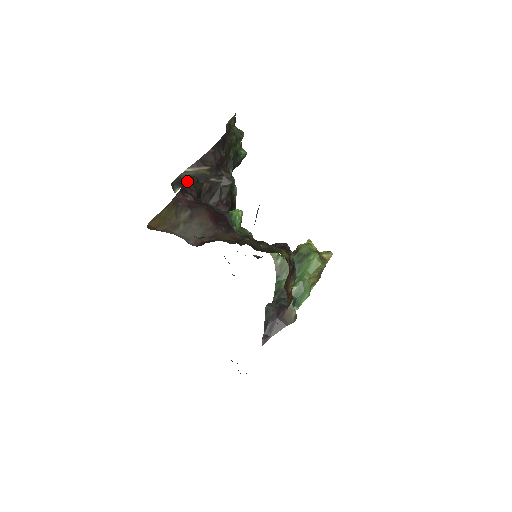
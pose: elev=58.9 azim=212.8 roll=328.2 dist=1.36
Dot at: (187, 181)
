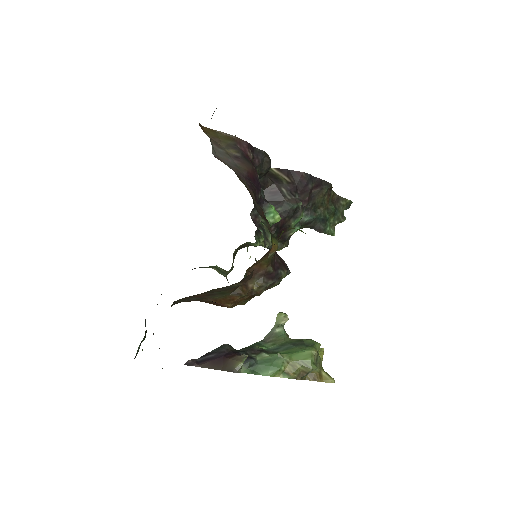
Dot at: (261, 150)
